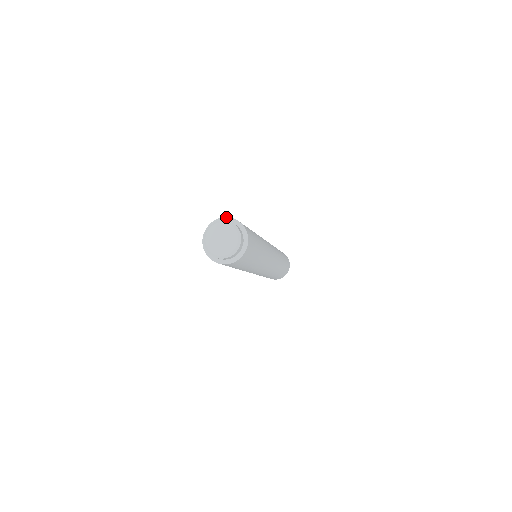
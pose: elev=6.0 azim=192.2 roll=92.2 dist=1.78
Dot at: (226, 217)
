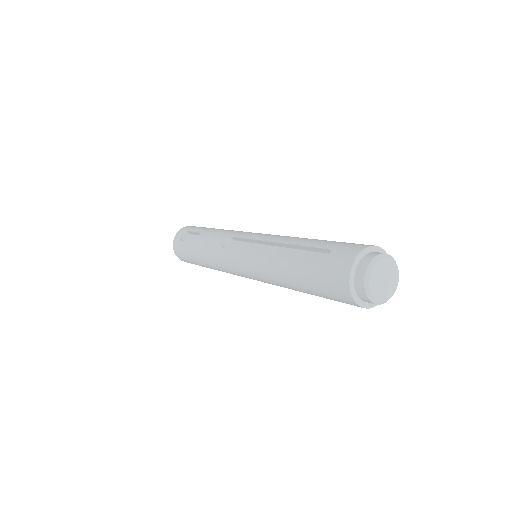
Dot at: occluded
